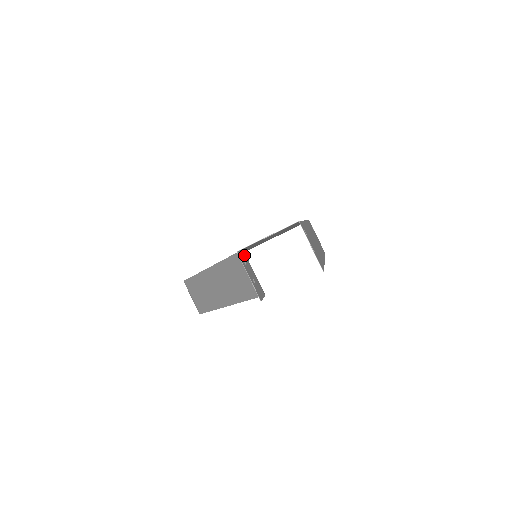
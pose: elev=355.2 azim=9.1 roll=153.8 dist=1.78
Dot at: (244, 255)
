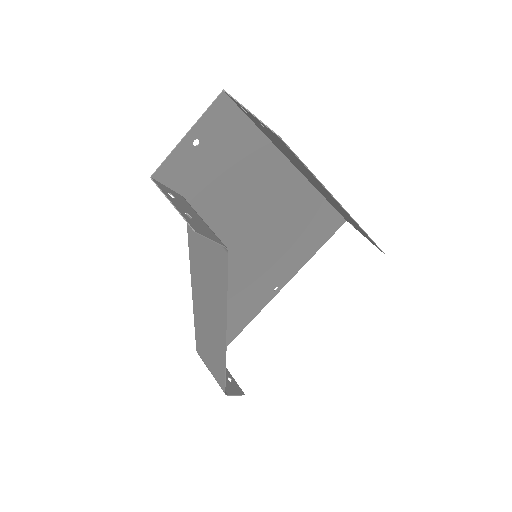
Dot at: (179, 197)
